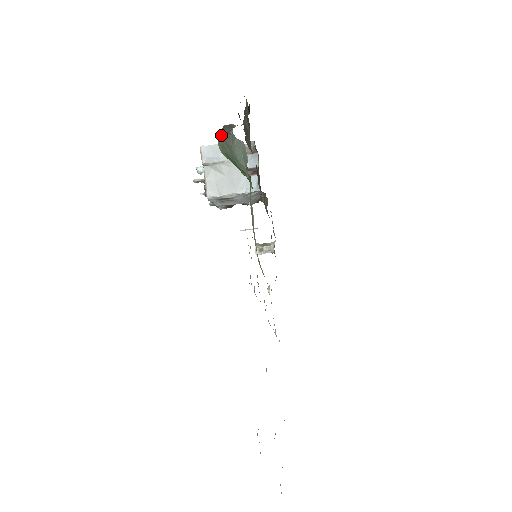
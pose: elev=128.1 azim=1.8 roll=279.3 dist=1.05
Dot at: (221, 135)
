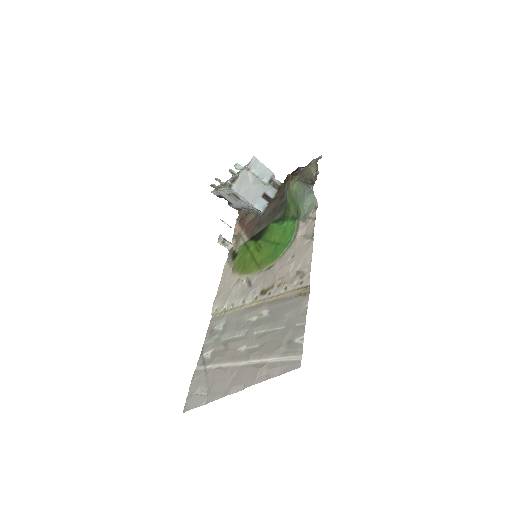
Dot at: (301, 180)
